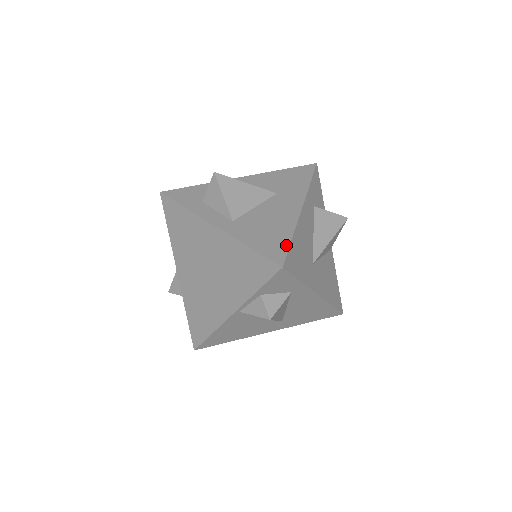
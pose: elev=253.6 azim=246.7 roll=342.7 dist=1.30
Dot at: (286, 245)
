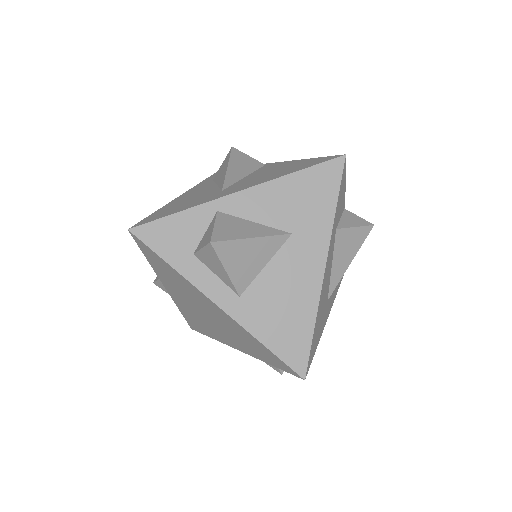
Dot at: (308, 342)
